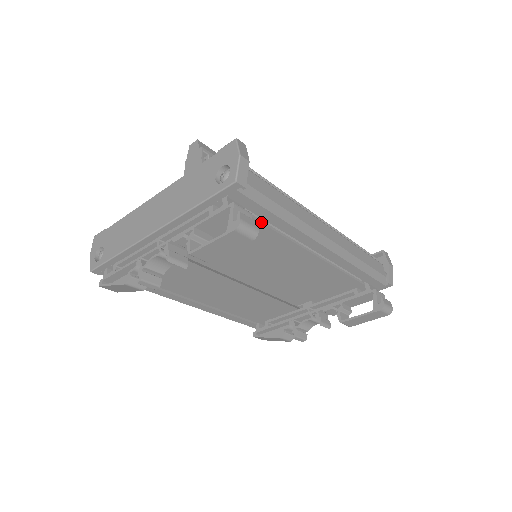
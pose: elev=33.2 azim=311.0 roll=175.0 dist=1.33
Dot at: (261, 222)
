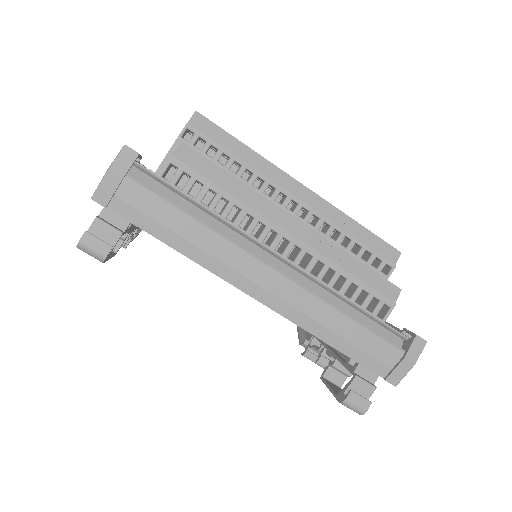
Dot at: occluded
